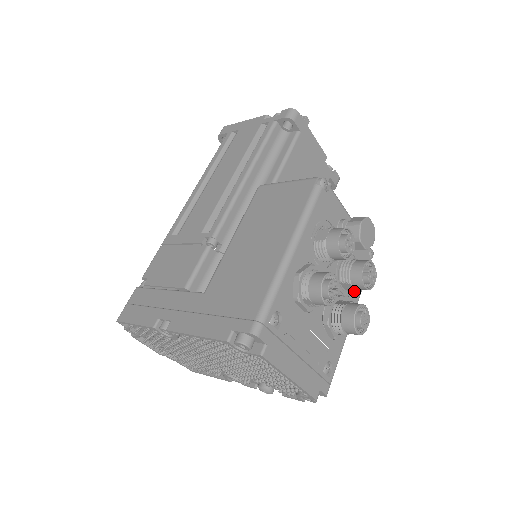
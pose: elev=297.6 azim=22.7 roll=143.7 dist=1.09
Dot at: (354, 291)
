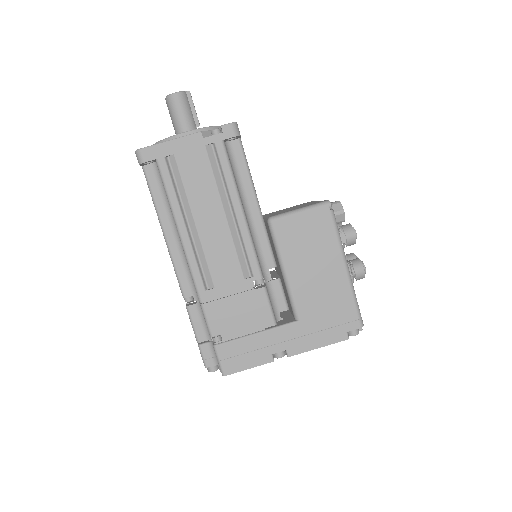
Dot at: occluded
